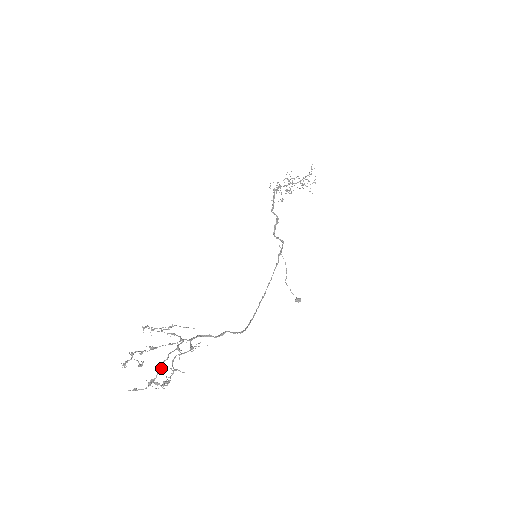
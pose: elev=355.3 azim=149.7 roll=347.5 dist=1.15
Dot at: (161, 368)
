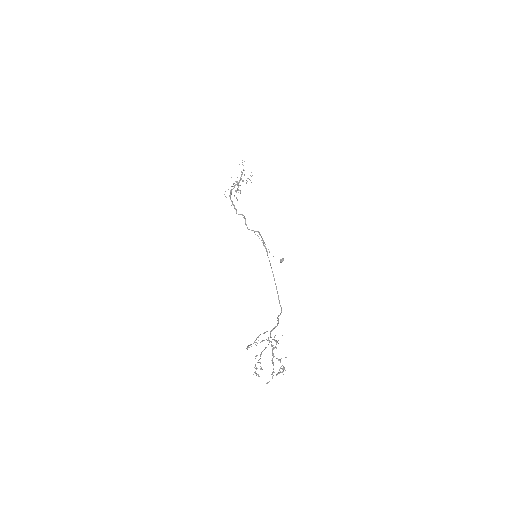
Dot at: (273, 363)
